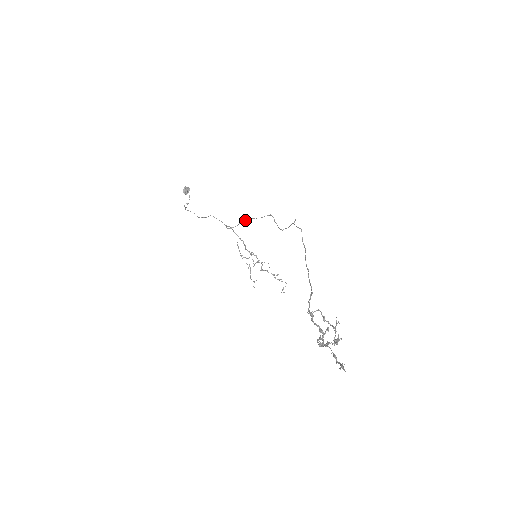
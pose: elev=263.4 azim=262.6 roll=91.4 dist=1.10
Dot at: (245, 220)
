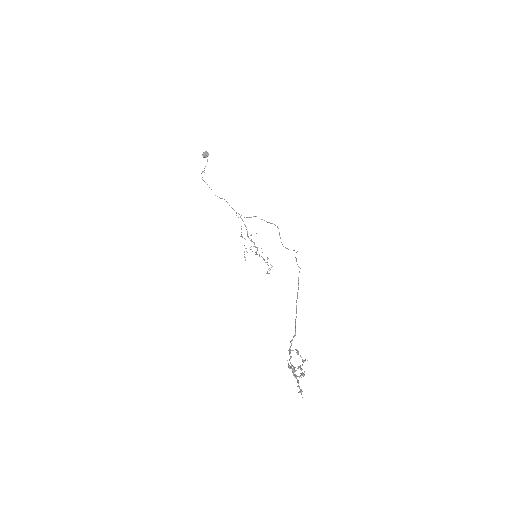
Dot at: (254, 216)
